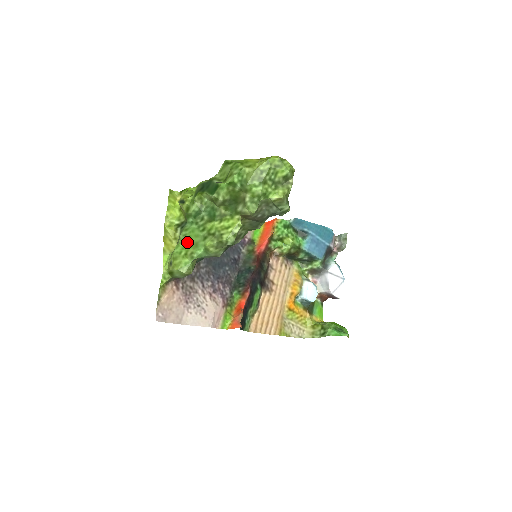
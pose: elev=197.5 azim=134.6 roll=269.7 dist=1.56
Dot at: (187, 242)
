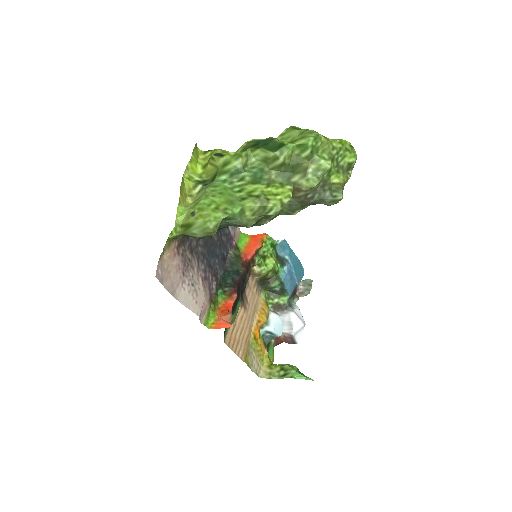
Dot at: (219, 197)
